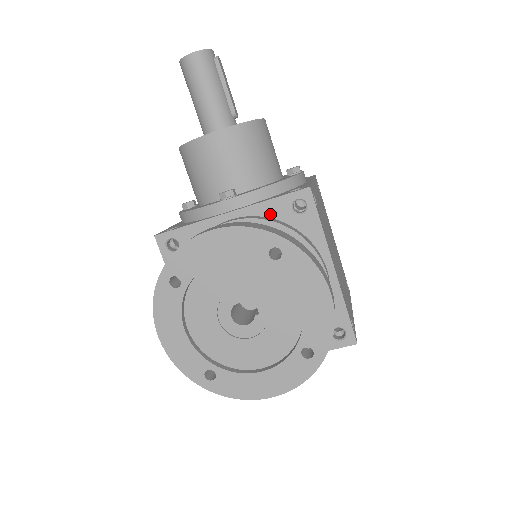
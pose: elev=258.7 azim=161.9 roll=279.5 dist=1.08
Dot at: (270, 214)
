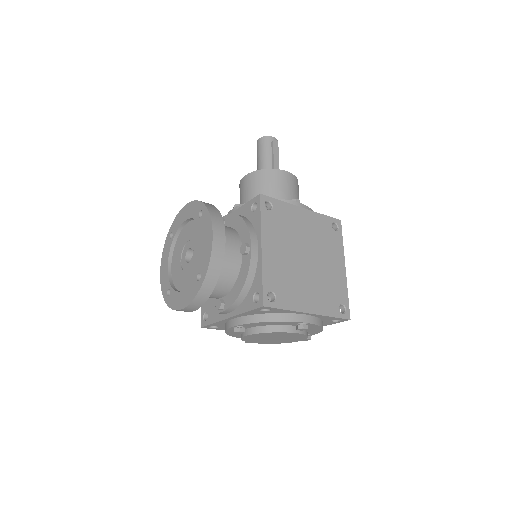
Dot at: (243, 213)
